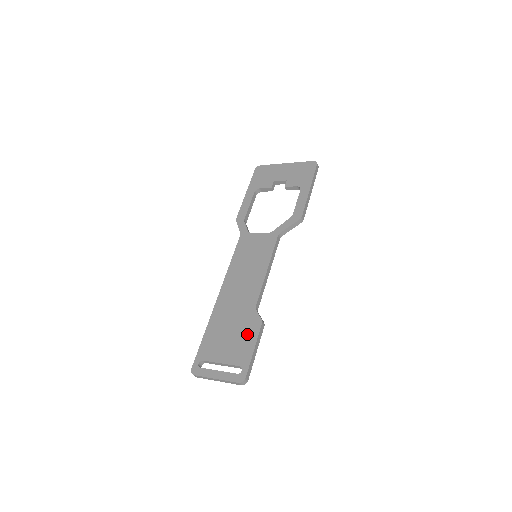
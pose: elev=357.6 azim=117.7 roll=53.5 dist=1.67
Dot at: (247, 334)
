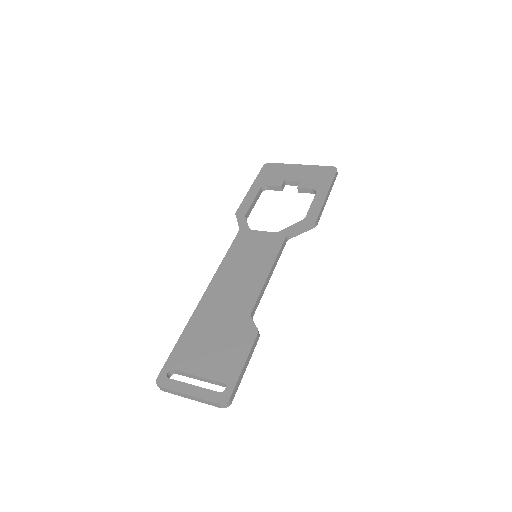
Dot at: (237, 344)
